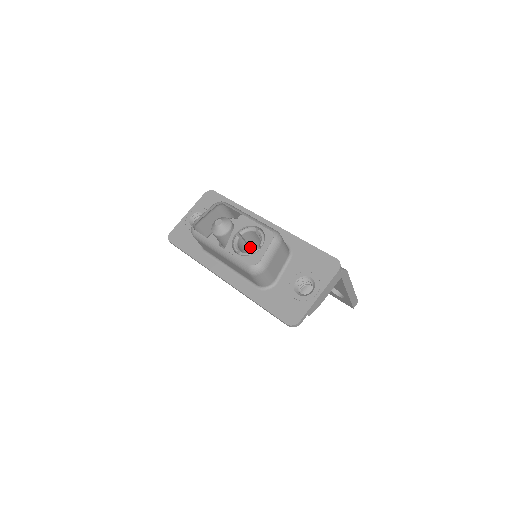
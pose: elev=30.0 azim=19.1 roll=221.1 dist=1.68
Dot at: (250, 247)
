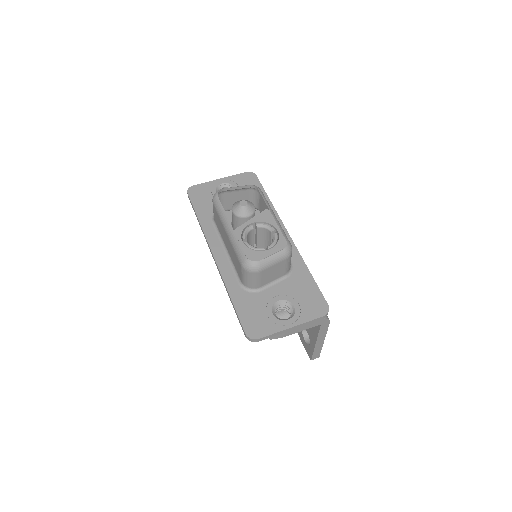
Dot at: (257, 244)
